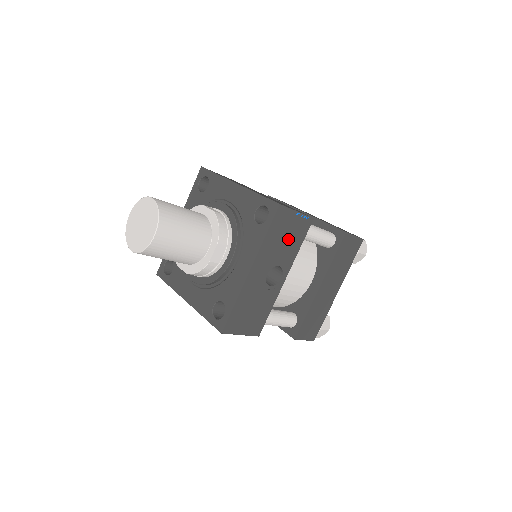
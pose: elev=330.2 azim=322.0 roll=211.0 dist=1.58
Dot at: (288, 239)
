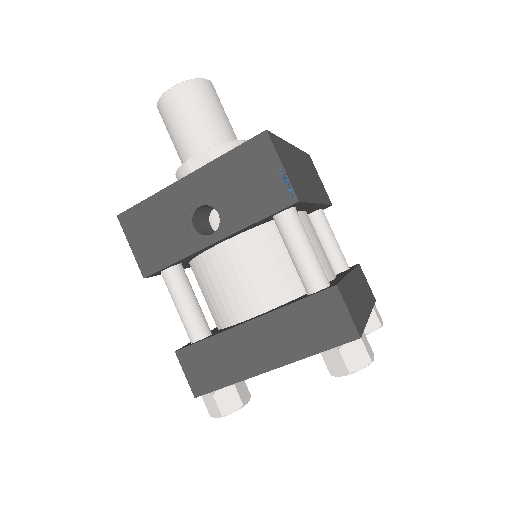
Dot at: (250, 190)
